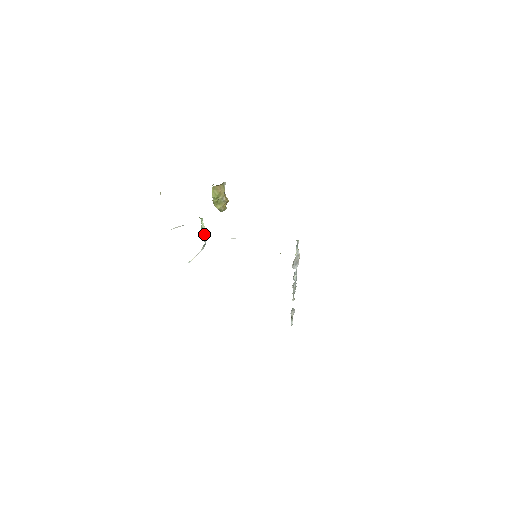
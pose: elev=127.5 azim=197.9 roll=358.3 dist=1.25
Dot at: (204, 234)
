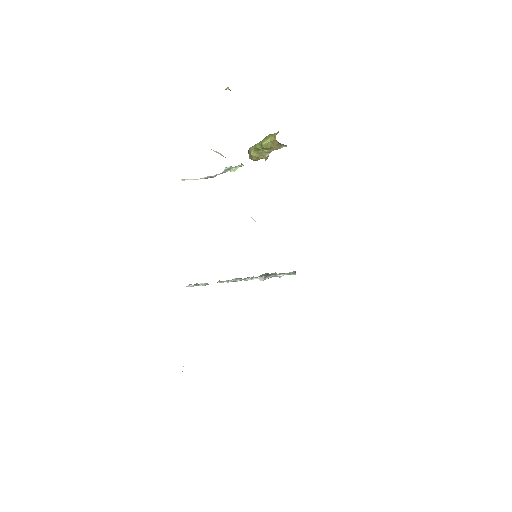
Dot at: (224, 172)
